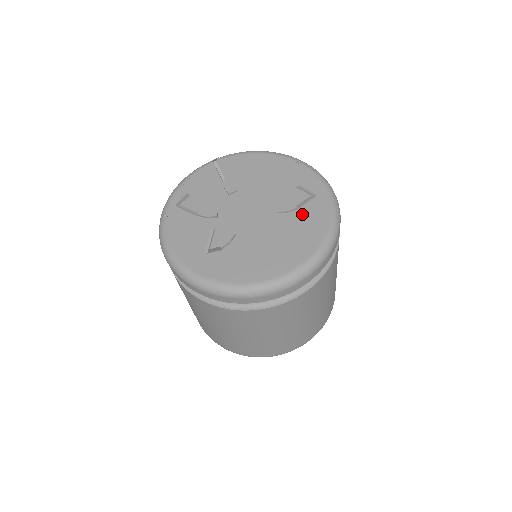
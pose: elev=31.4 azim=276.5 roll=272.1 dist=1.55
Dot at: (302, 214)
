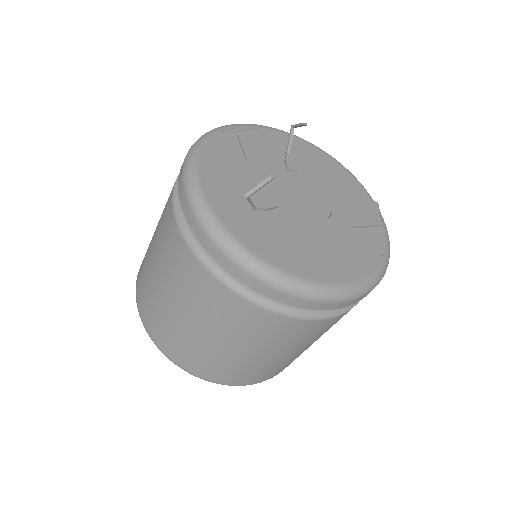
Dot at: (354, 238)
